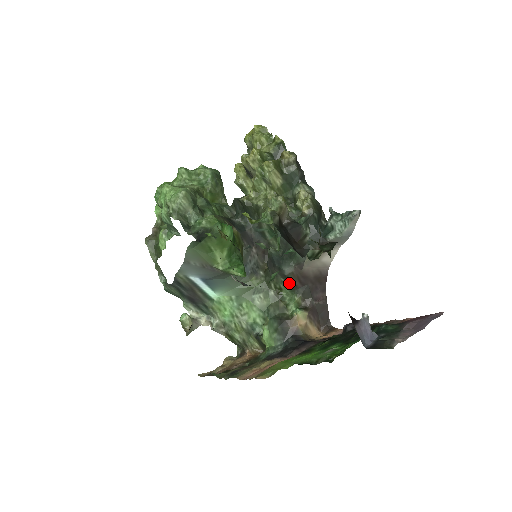
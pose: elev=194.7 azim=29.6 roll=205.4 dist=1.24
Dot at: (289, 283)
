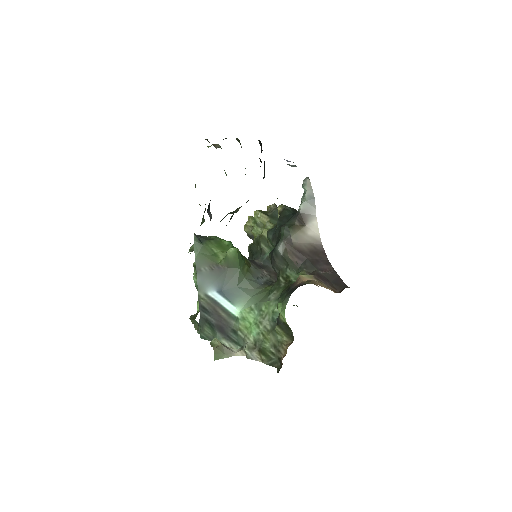
Dot at: (289, 263)
